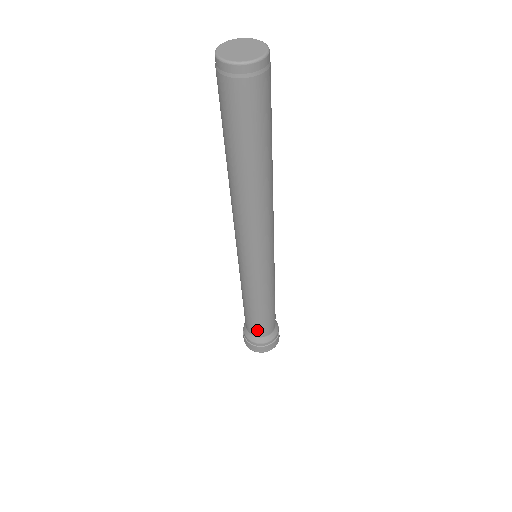
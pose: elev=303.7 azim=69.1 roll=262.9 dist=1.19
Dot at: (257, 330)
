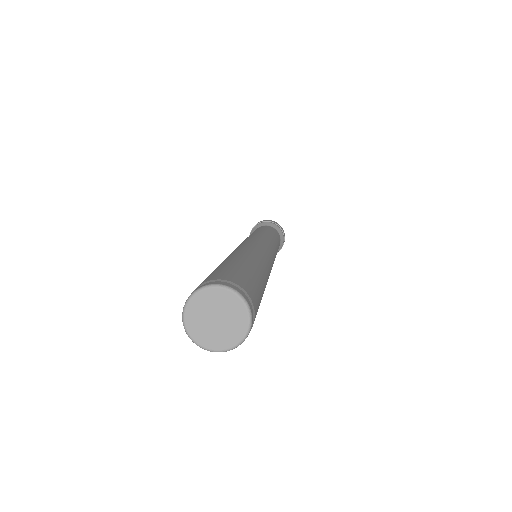
Dot at: occluded
